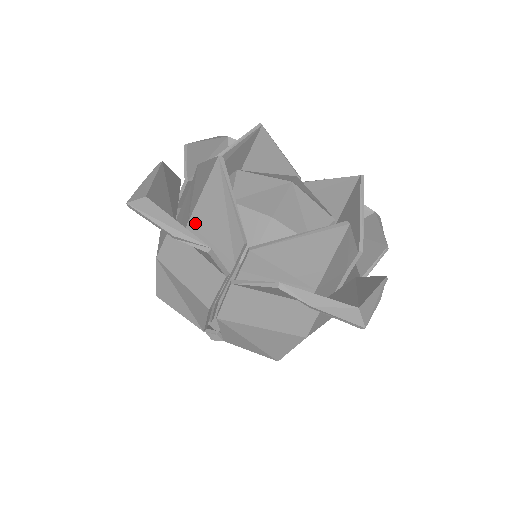
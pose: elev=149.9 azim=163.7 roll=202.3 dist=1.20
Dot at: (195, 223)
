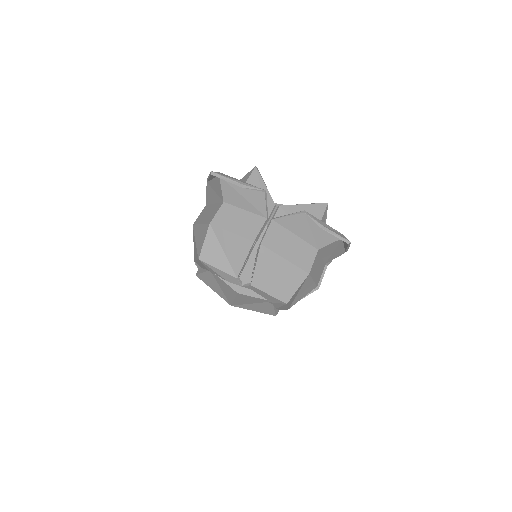
Dot at: occluded
